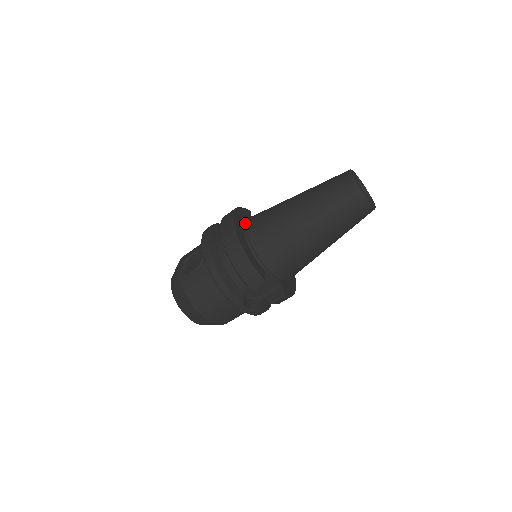
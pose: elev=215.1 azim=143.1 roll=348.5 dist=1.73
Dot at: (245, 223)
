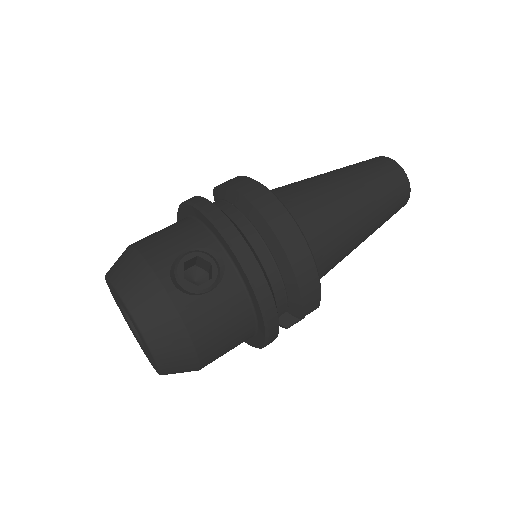
Dot at: occluded
